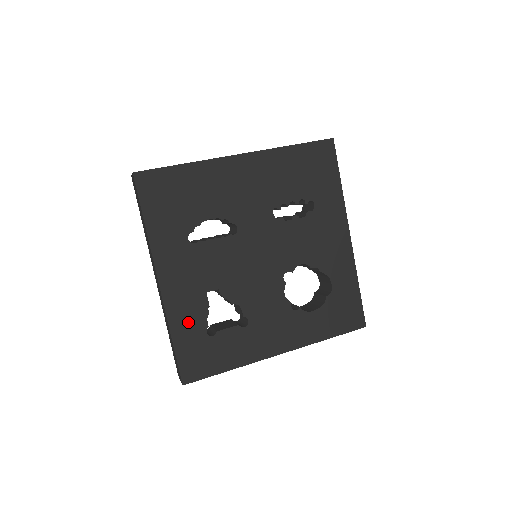
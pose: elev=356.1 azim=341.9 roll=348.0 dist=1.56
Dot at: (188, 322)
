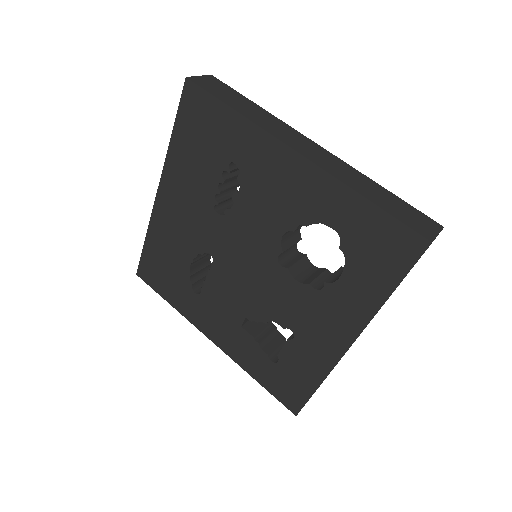
Dot at: (252, 360)
